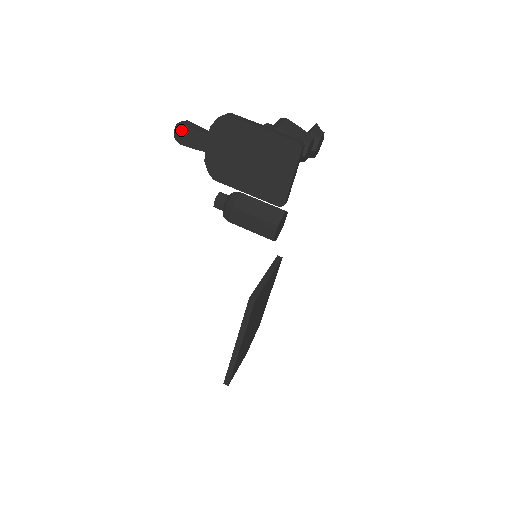
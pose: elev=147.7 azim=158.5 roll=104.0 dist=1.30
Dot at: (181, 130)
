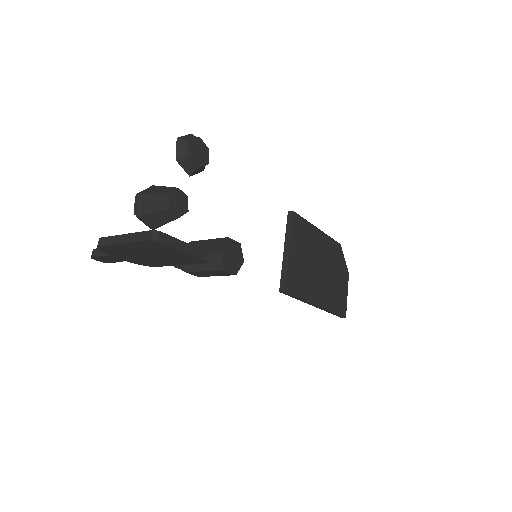
Dot at: (98, 259)
